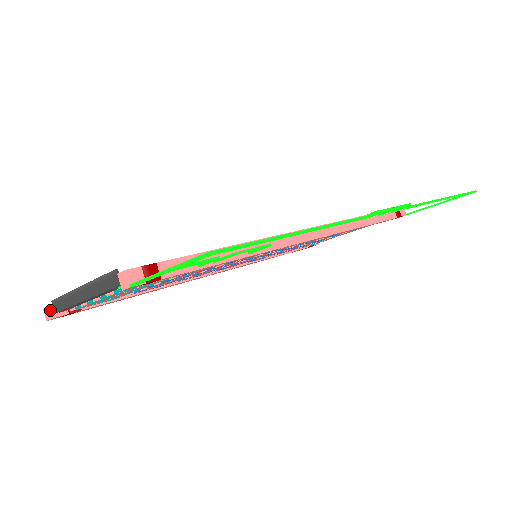
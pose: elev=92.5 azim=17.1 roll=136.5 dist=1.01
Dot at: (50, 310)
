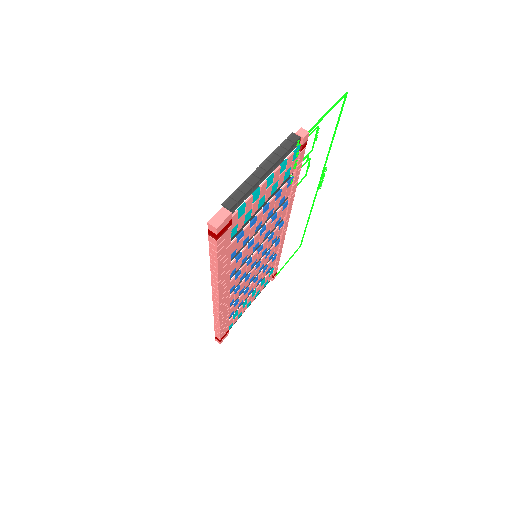
Dot at: (221, 213)
